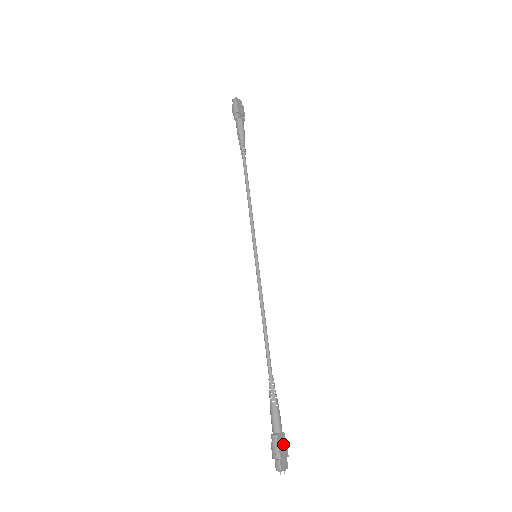
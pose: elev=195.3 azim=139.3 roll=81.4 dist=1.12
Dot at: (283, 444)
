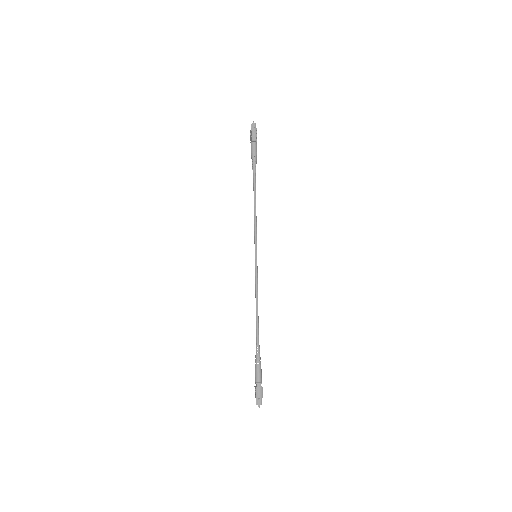
Dot at: (262, 389)
